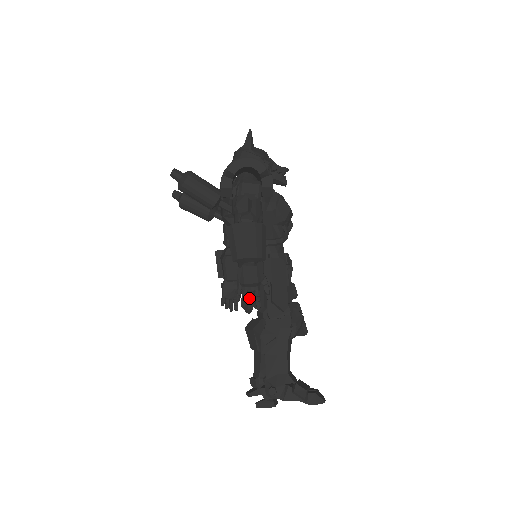
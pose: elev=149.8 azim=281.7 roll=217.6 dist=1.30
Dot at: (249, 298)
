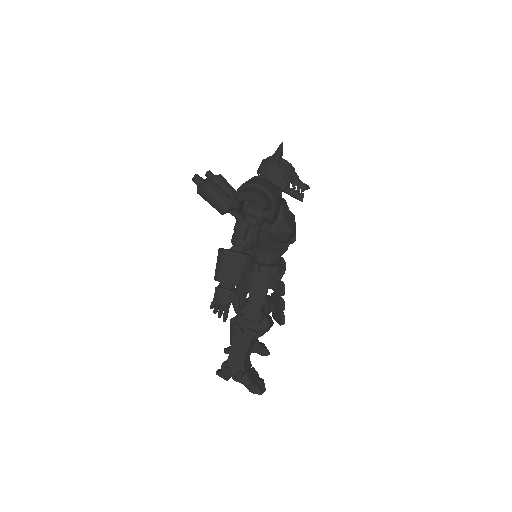
Dot at: (219, 311)
